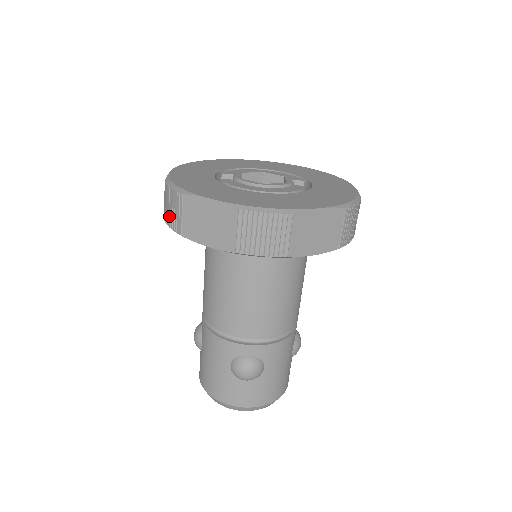
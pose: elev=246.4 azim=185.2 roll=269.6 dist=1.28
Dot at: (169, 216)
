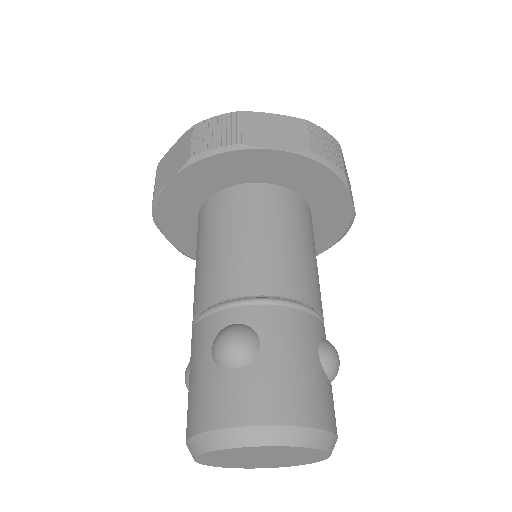
Dot at: occluded
